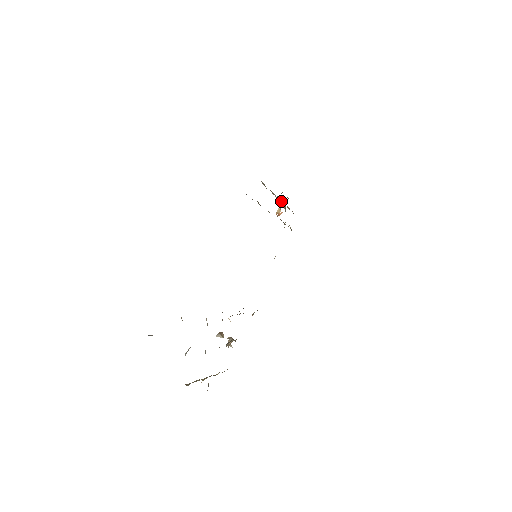
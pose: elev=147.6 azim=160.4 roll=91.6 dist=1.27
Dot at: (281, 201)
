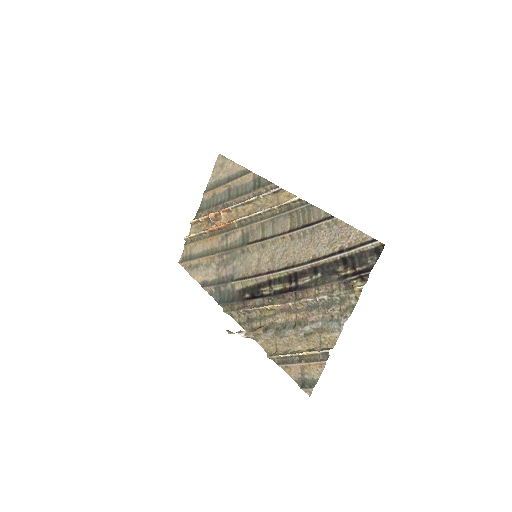
Dot at: (227, 213)
